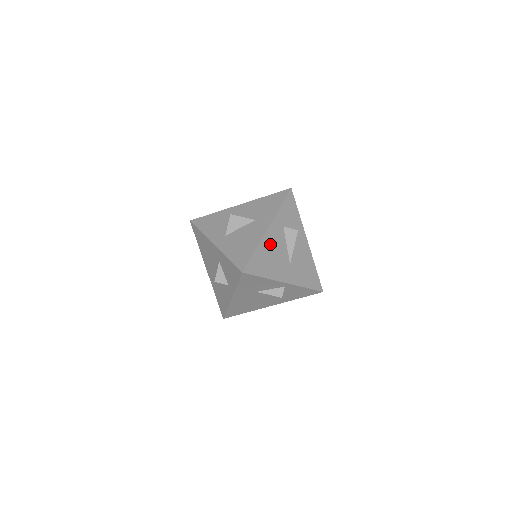
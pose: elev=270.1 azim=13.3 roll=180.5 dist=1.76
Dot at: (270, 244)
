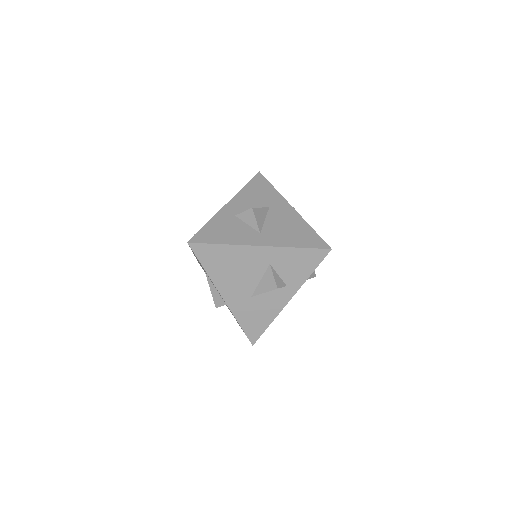
Dot at: occluded
